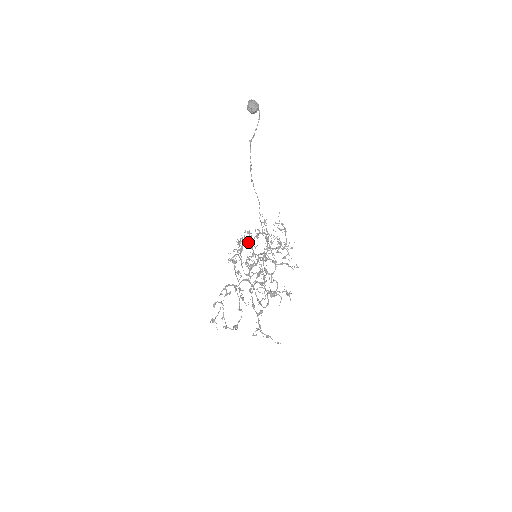
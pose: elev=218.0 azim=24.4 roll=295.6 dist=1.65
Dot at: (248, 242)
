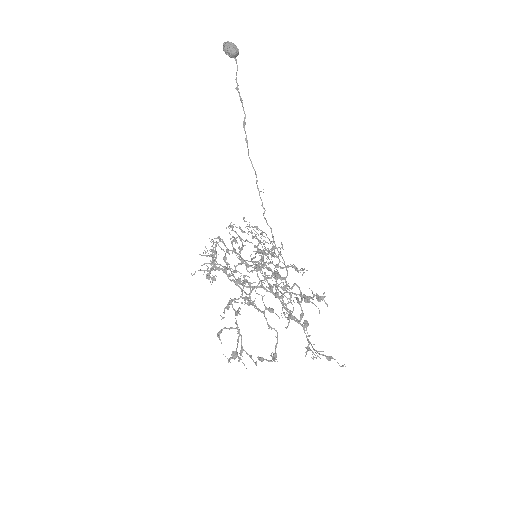
Dot at: occluded
